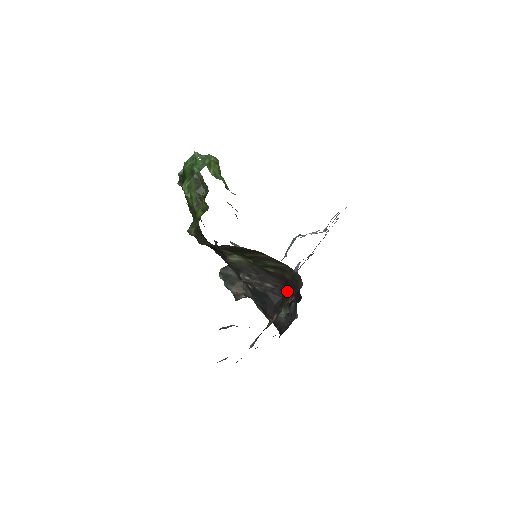
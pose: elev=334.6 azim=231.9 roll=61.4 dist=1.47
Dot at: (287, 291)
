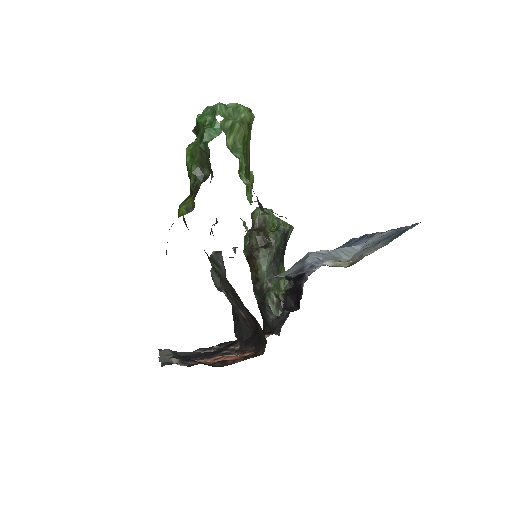
Dot at: (254, 337)
